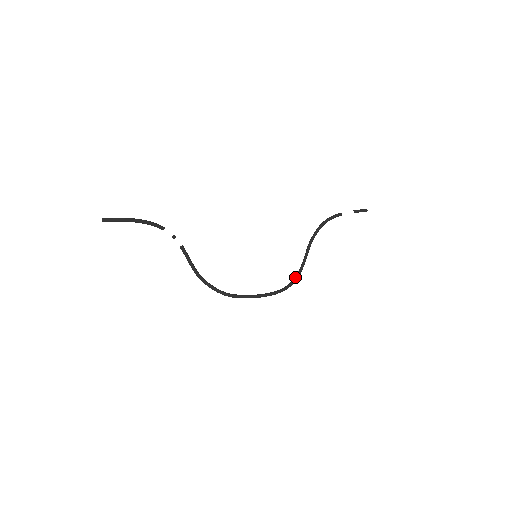
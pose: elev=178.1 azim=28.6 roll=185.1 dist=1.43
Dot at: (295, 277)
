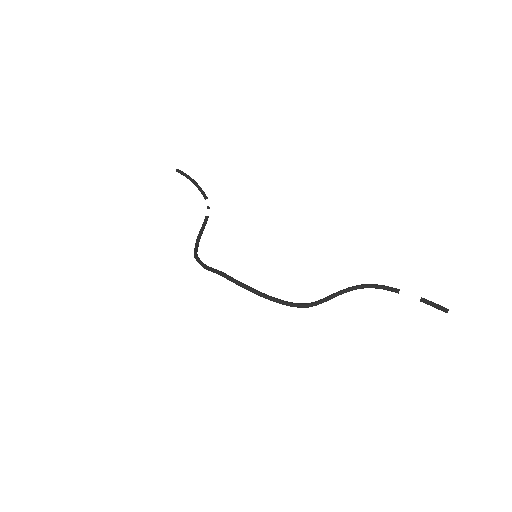
Dot at: (279, 299)
